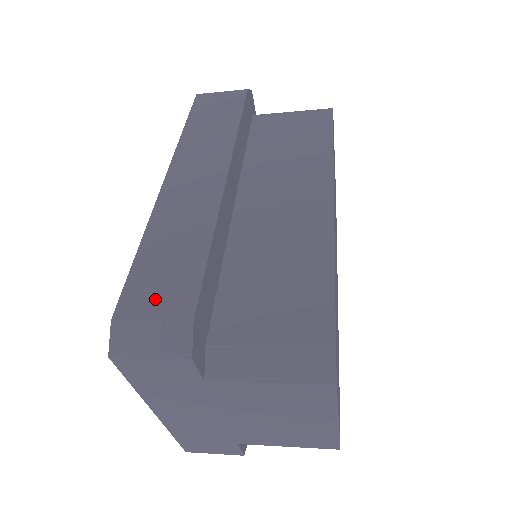
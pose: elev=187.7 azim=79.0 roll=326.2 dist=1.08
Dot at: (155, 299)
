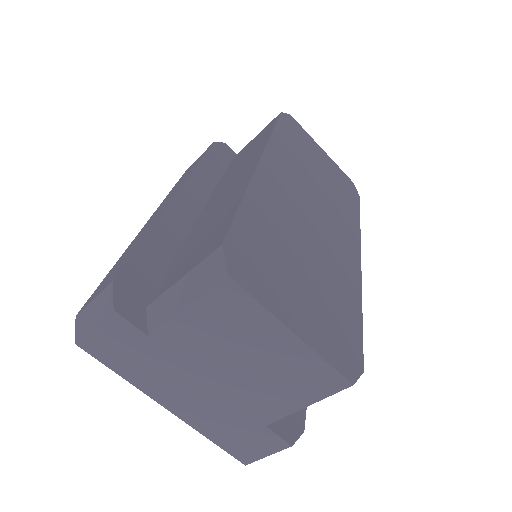
Dot at: (102, 287)
